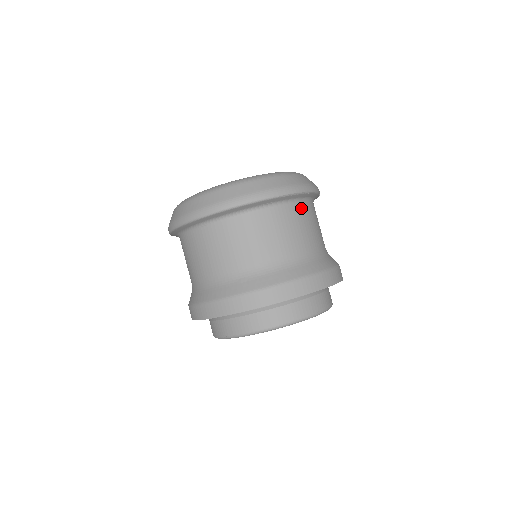
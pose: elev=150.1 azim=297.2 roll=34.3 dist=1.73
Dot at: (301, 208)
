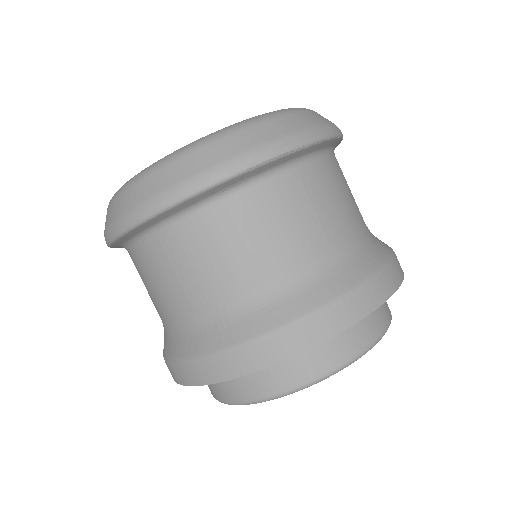
Dot at: (306, 174)
